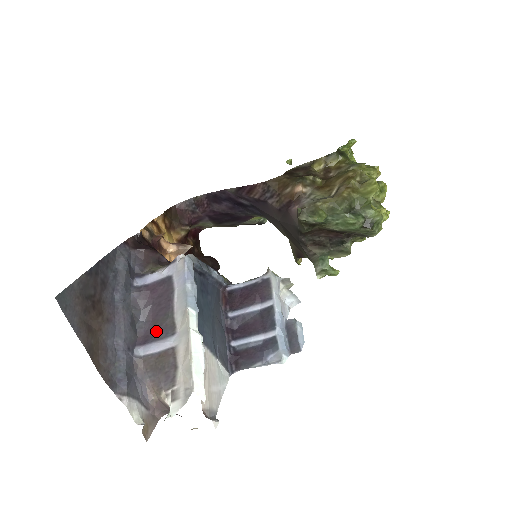
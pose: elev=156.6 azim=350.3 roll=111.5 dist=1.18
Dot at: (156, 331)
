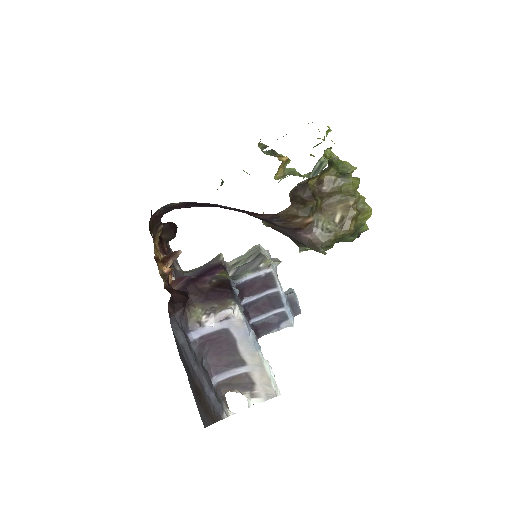
Dot at: (224, 365)
